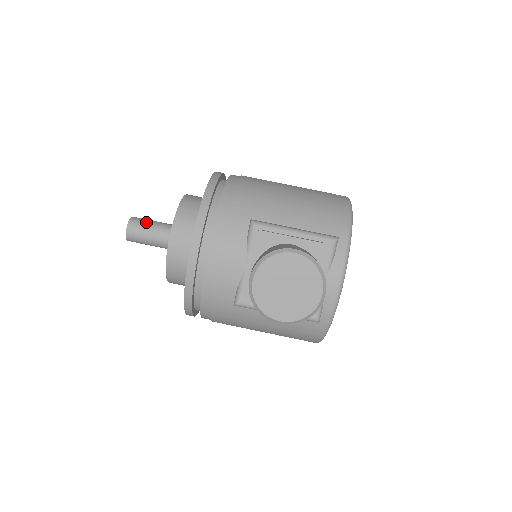
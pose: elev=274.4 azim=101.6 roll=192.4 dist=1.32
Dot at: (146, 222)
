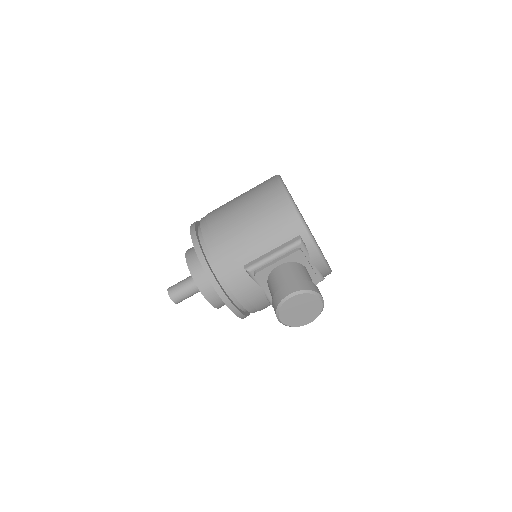
Dot at: (179, 289)
